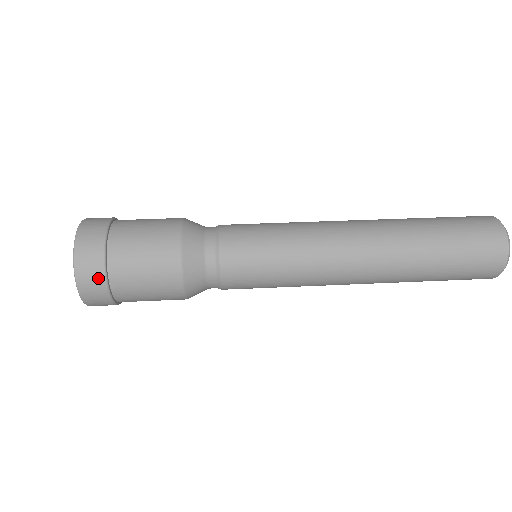
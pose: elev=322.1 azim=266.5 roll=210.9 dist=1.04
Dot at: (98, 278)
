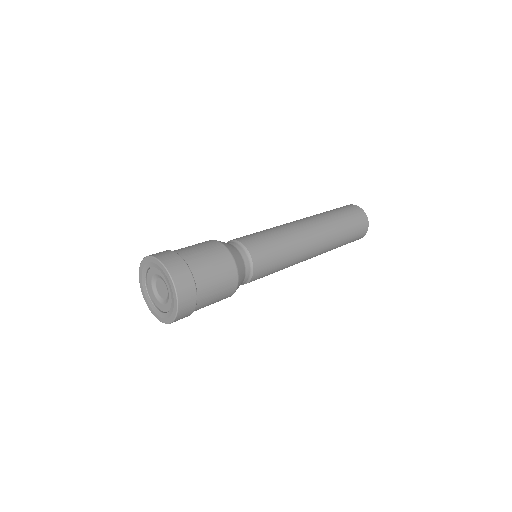
Dot at: (179, 261)
